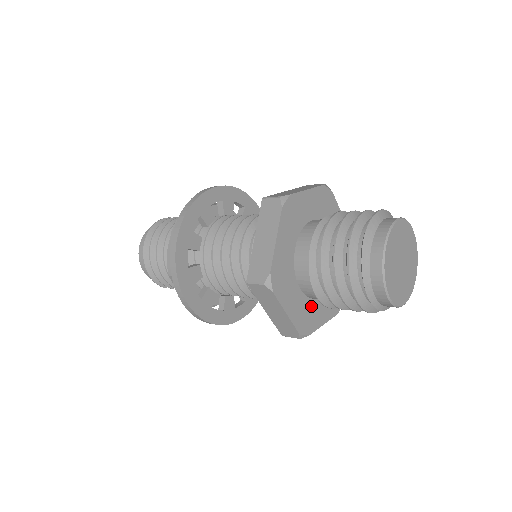
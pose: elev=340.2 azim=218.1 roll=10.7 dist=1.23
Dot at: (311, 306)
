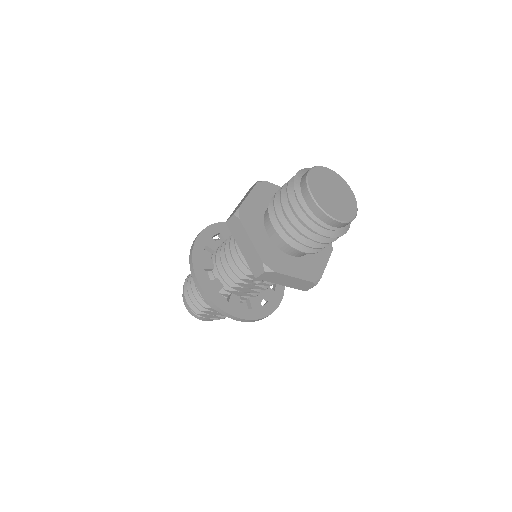
Dot at: (279, 254)
